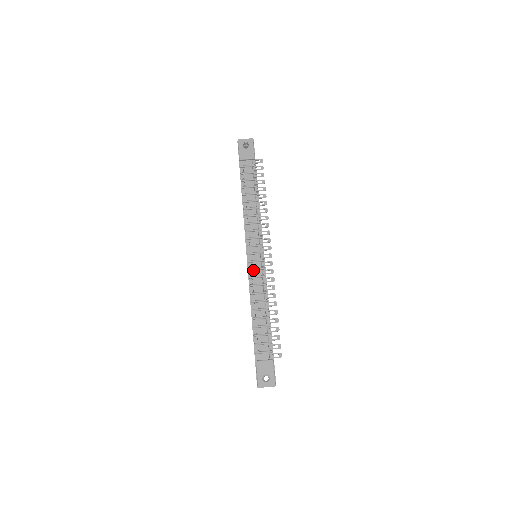
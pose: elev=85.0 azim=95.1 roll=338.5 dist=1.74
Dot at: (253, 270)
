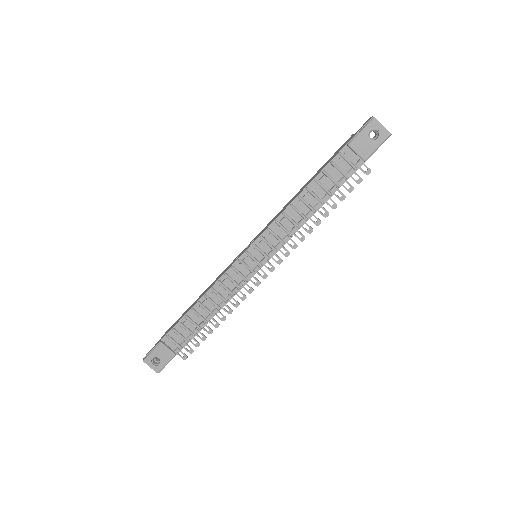
Dot at: (236, 271)
